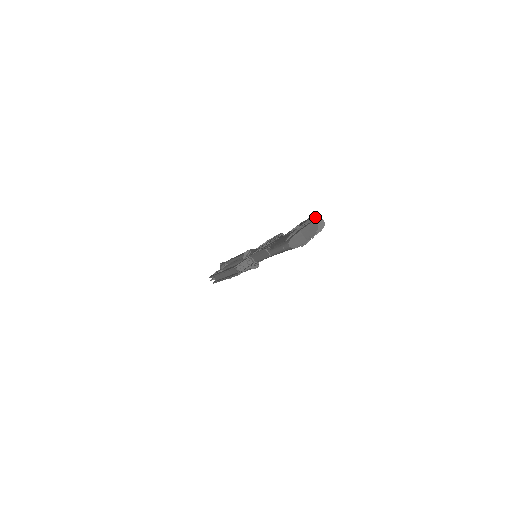
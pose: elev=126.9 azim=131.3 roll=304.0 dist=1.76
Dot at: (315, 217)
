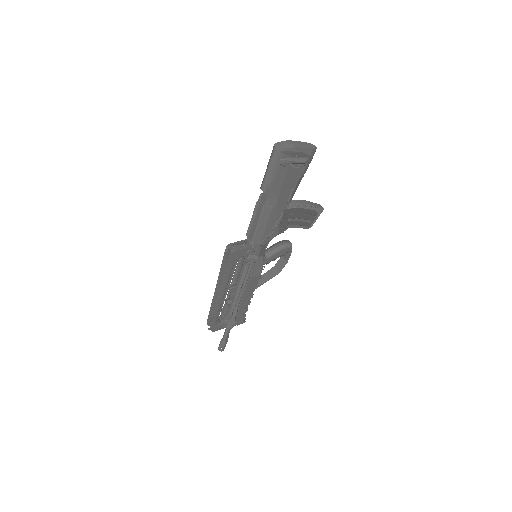
Dot at: (318, 205)
